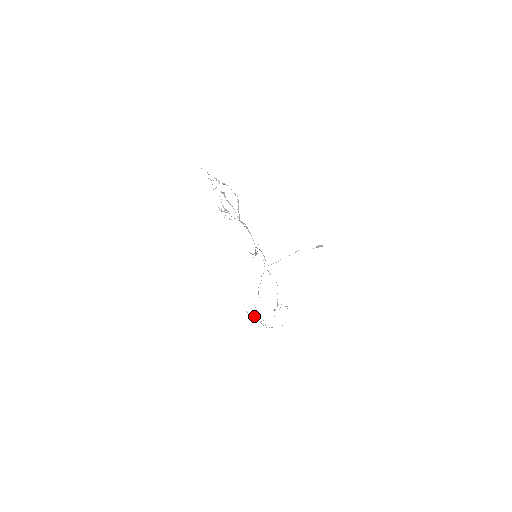
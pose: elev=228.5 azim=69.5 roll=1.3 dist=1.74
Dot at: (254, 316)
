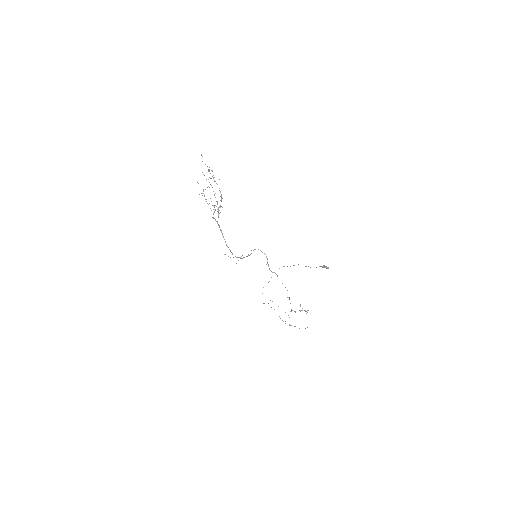
Dot at: (274, 309)
